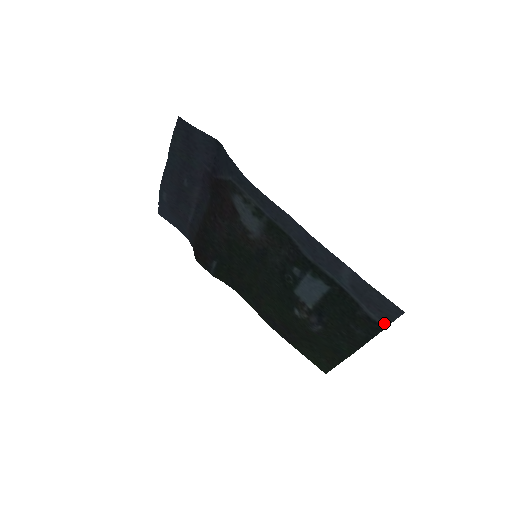
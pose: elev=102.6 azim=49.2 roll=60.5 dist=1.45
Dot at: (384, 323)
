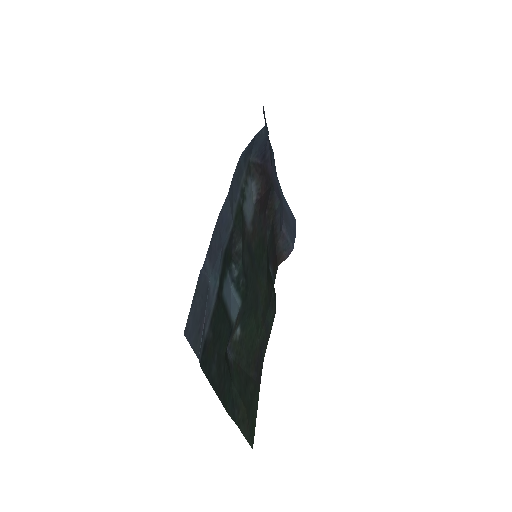
Dot at: (200, 354)
